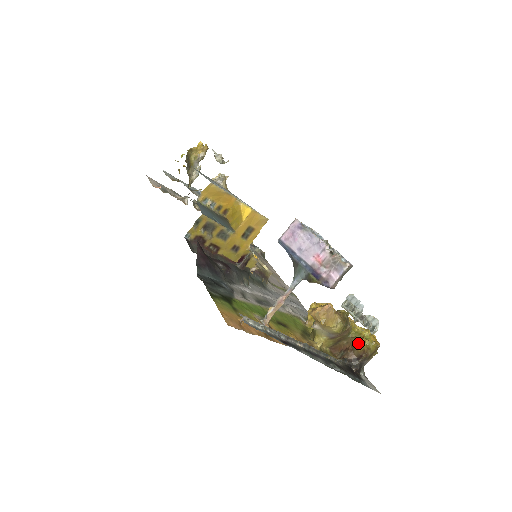
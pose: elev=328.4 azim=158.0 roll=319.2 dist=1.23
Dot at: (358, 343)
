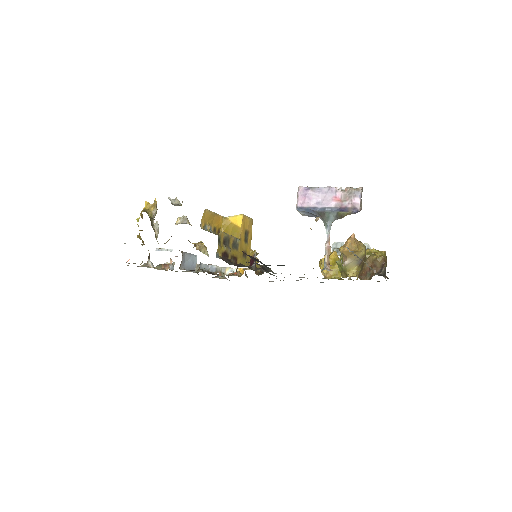
Dot at: (376, 257)
